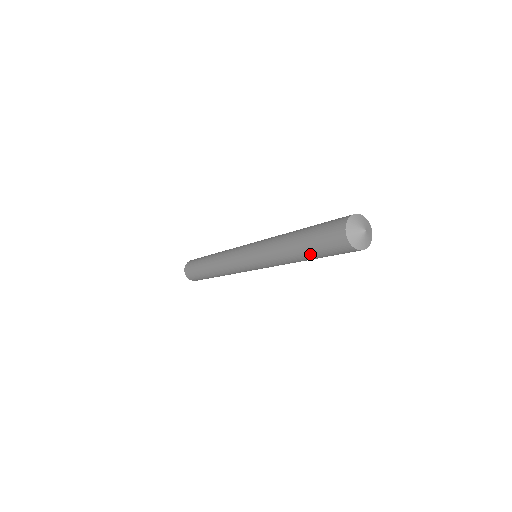
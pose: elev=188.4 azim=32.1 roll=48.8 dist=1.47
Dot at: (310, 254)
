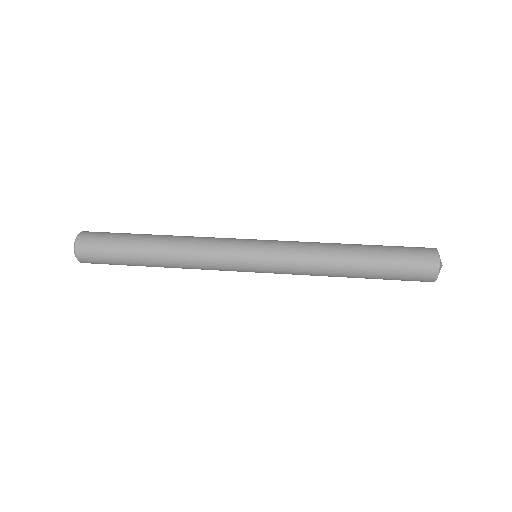
Dot at: (375, 272)
